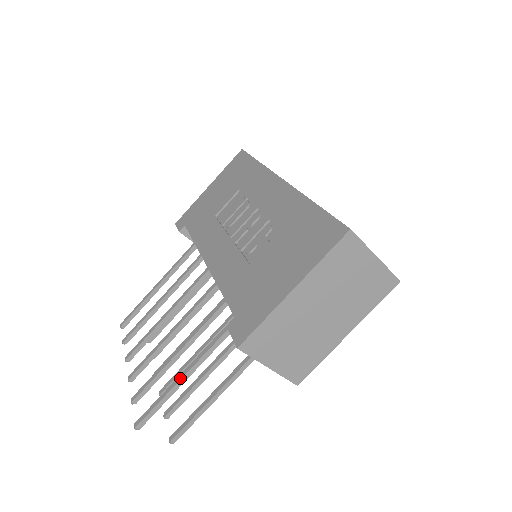
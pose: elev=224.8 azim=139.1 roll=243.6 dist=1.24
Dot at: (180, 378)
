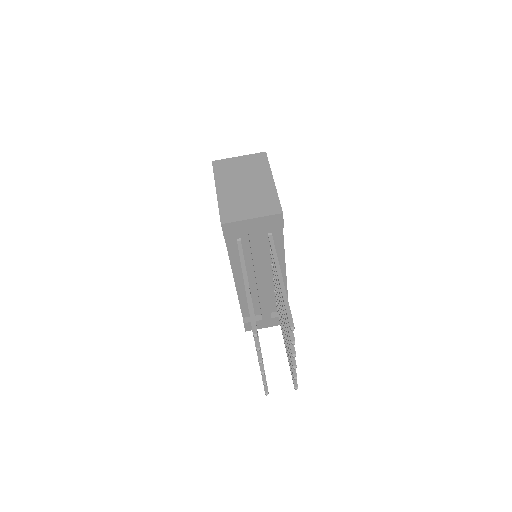
Dot at: (245, 290)
